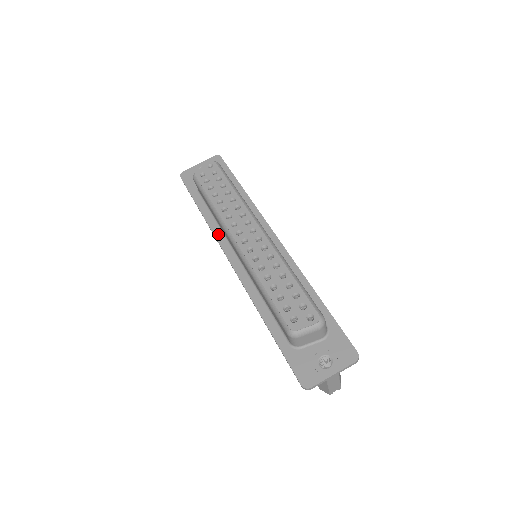
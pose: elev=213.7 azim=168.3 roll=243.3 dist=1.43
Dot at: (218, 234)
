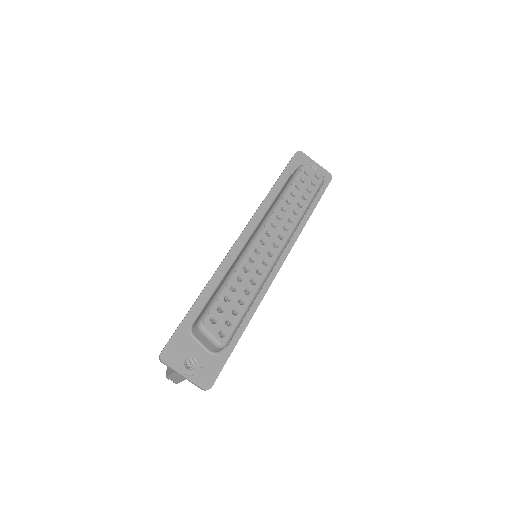
Dot at: (260, 213)
